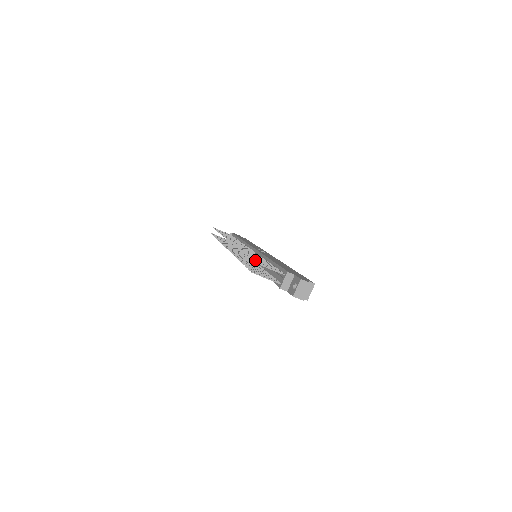
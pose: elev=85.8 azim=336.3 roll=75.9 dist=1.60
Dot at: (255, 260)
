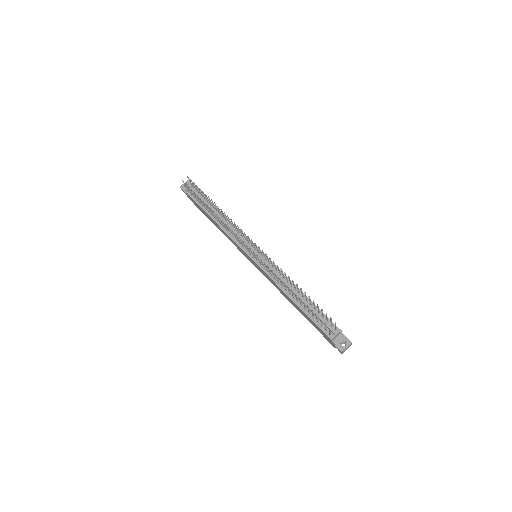
Dot at: occluded
